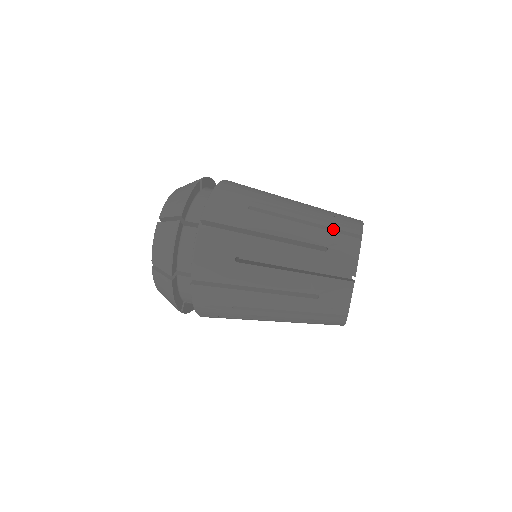
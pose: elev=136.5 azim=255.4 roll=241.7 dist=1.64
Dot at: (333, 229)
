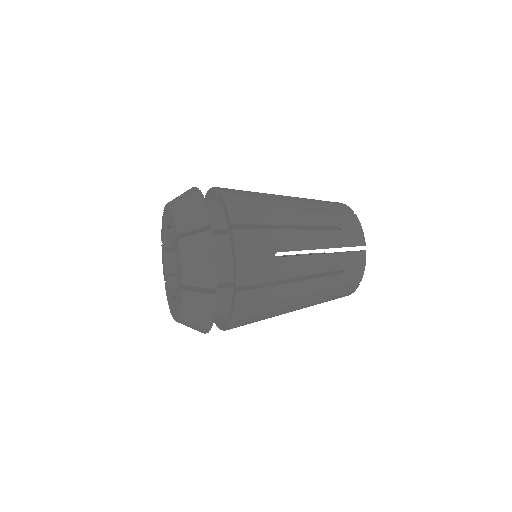
Dot at: (333, 211)
